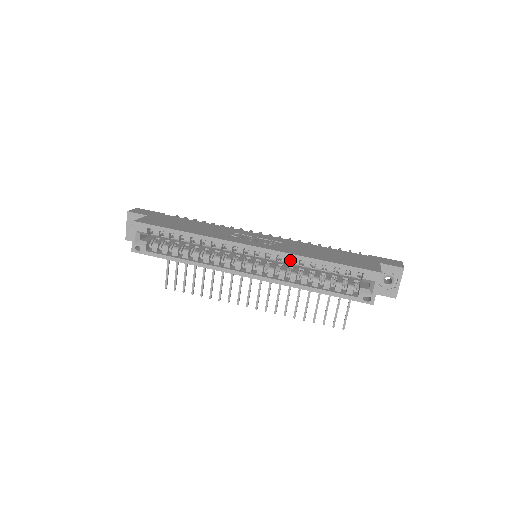
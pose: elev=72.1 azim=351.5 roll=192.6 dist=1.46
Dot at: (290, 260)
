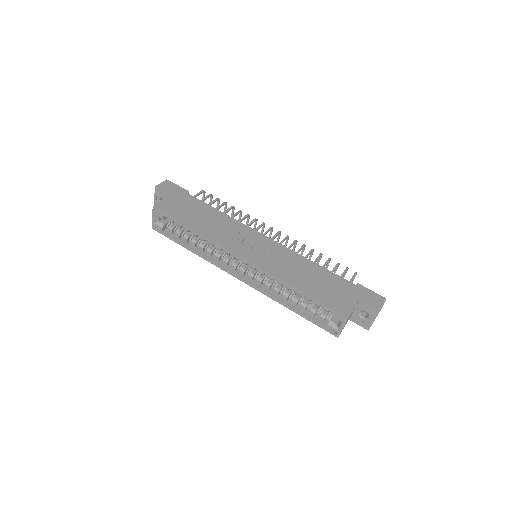
Dot at: occluded
